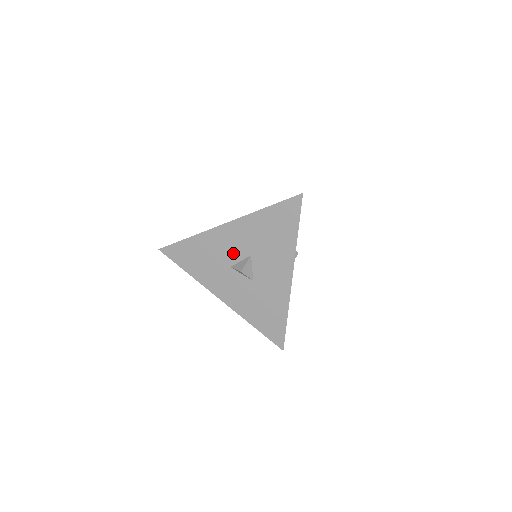
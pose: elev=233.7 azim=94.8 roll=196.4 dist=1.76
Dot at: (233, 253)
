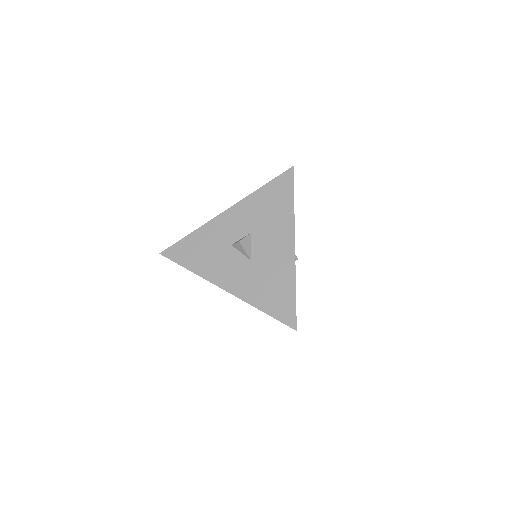
Dot at: occluded
